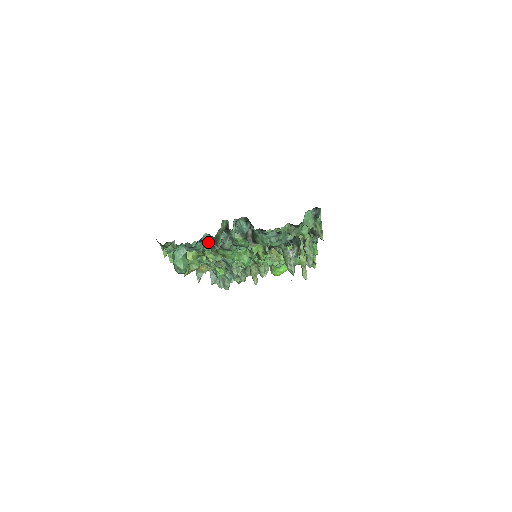
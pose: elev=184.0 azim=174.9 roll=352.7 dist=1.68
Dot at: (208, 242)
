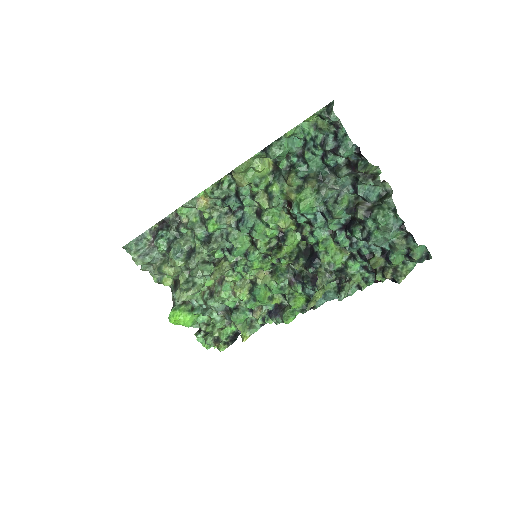
Dot at: (318, 171)
